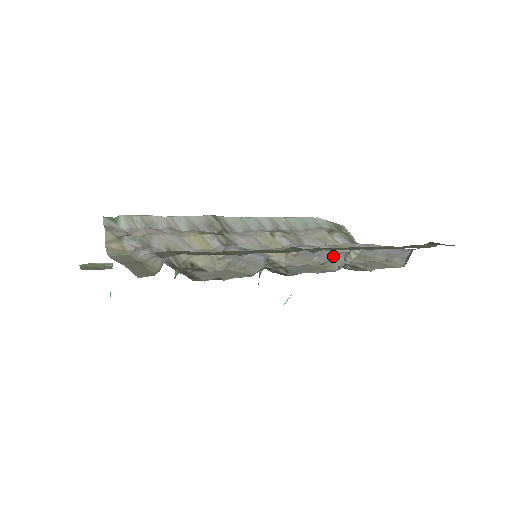
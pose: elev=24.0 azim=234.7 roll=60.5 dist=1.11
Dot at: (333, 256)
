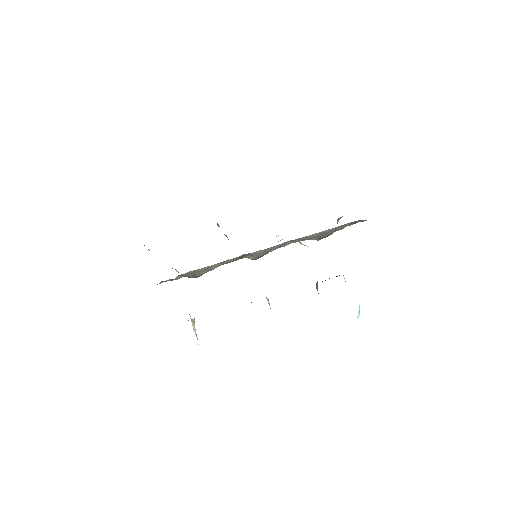
Dot at: occluded
